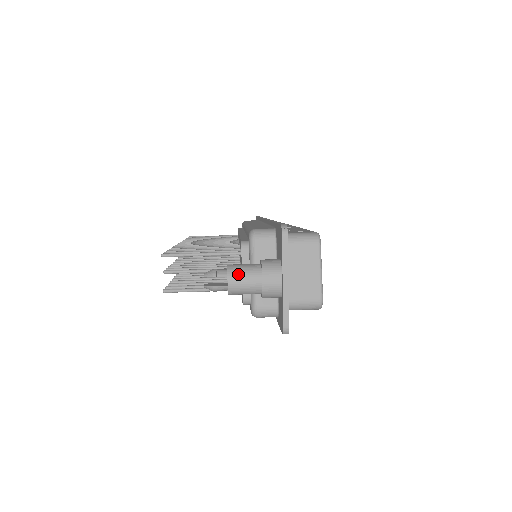
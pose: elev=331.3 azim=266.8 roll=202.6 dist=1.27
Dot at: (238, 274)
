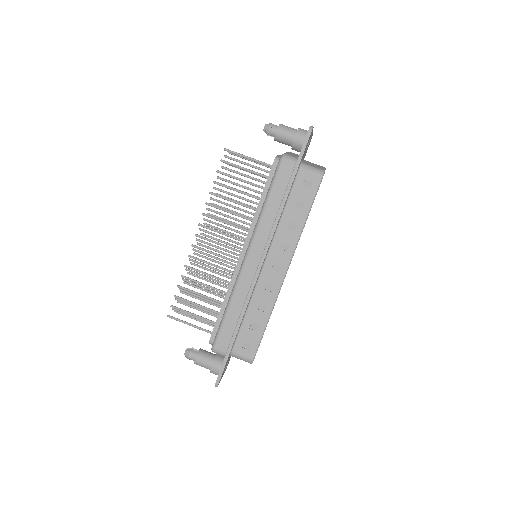
Dot at: occluded
